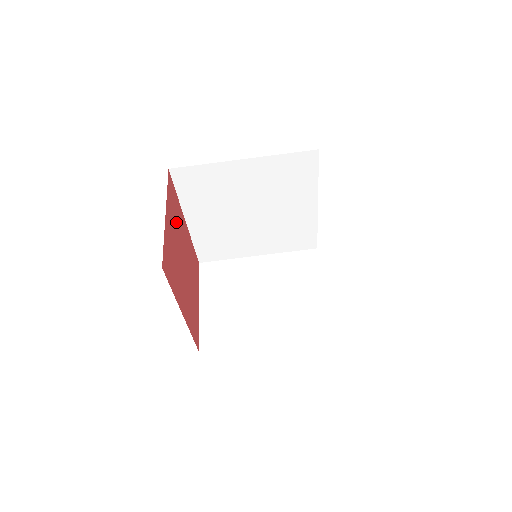
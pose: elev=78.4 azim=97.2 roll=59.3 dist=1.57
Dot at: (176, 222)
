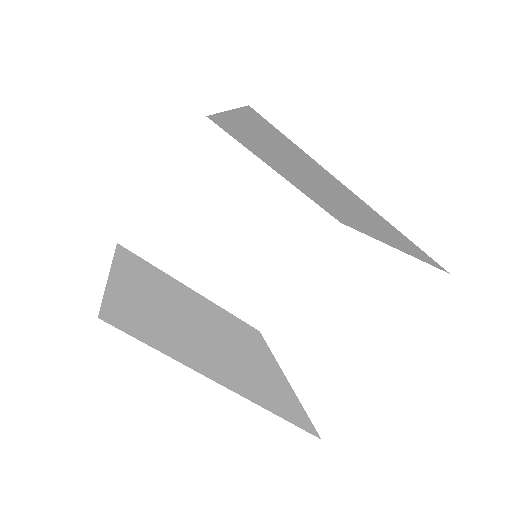
Dot at: occluded
